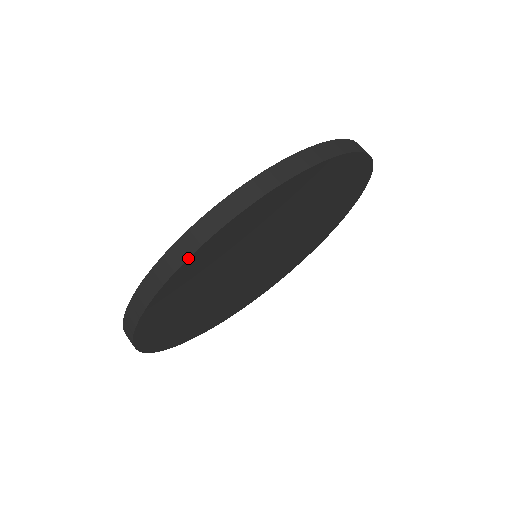
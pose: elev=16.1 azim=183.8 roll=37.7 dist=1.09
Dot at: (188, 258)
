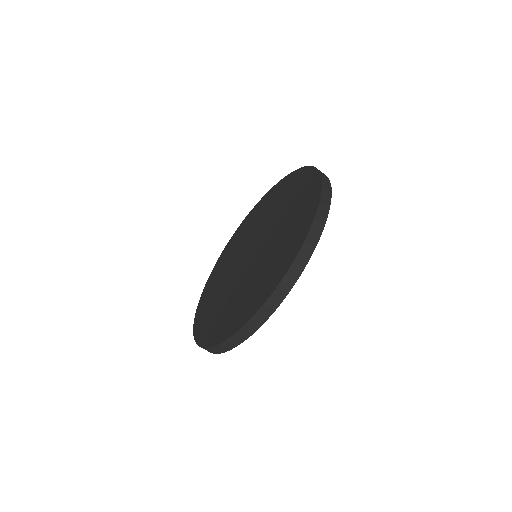
Dot at: (251, 335)
